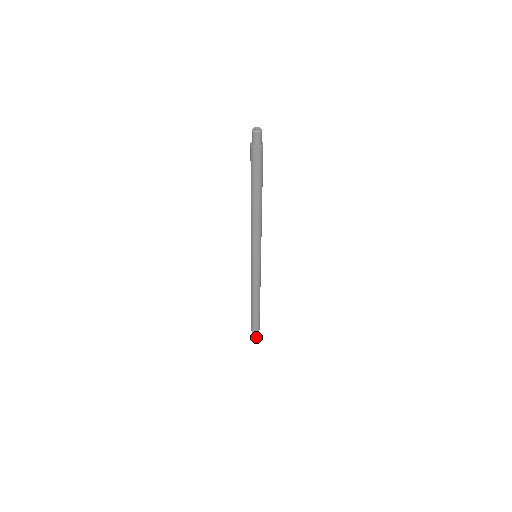
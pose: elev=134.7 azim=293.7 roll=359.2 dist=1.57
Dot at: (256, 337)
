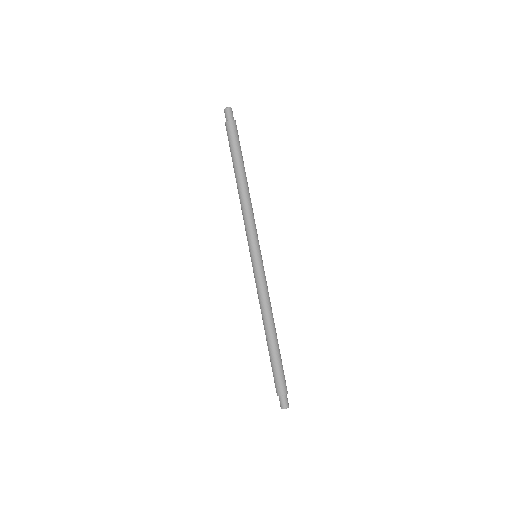
Dot at: (286, 407)
